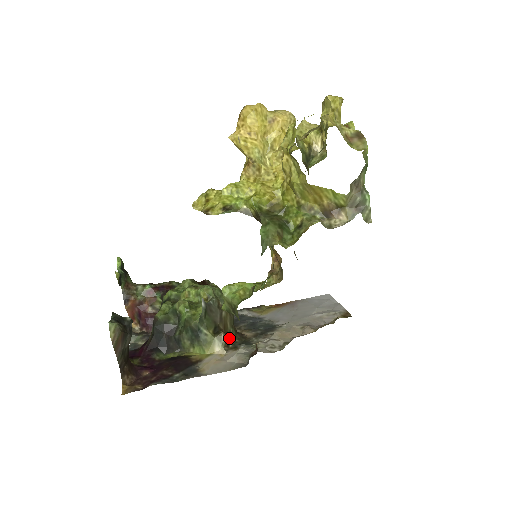
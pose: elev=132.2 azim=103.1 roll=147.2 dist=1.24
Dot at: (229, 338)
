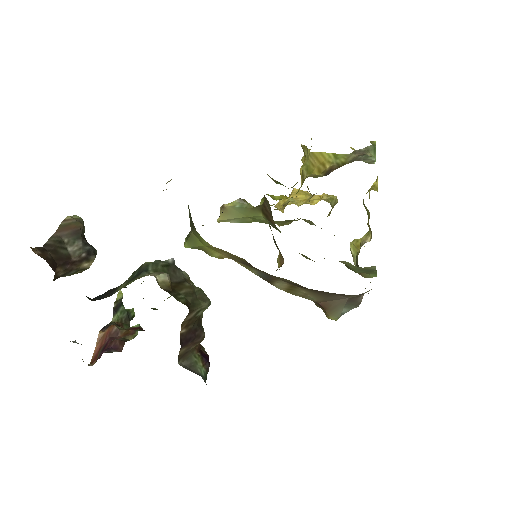
Dot at: (173, 294)
